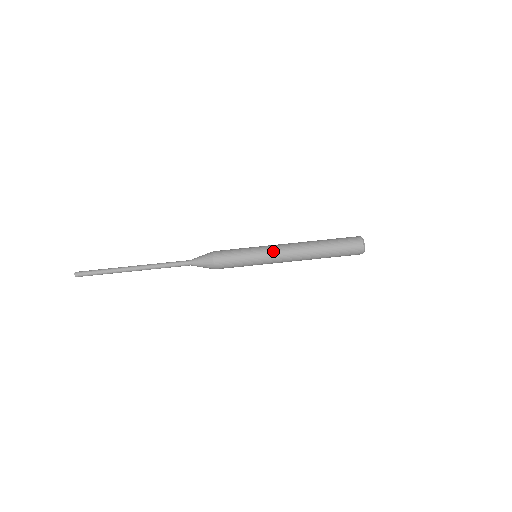
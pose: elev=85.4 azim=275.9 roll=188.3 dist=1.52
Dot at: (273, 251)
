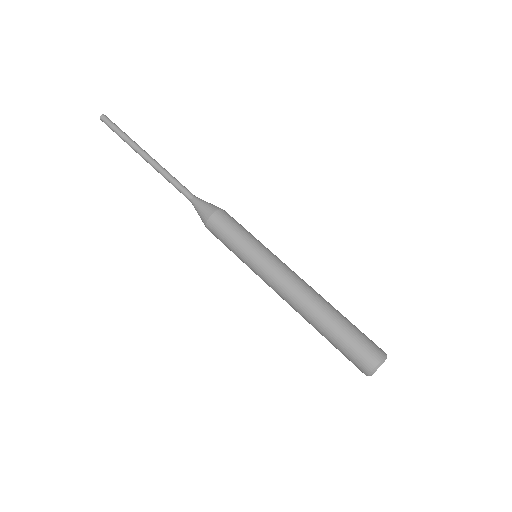
Dot at: (270, 270)
